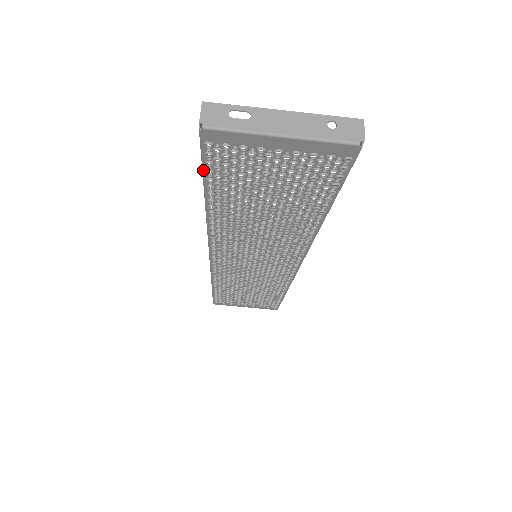
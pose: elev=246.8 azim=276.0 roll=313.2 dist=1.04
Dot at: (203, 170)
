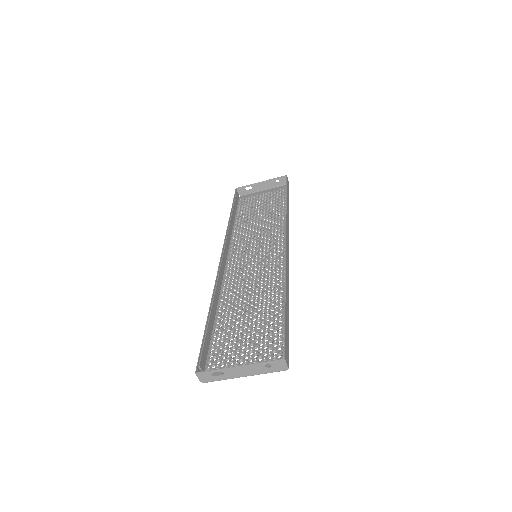
Dot at: (208, 351)
